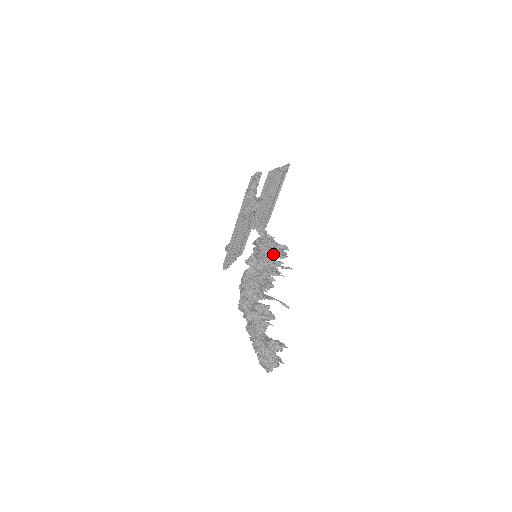
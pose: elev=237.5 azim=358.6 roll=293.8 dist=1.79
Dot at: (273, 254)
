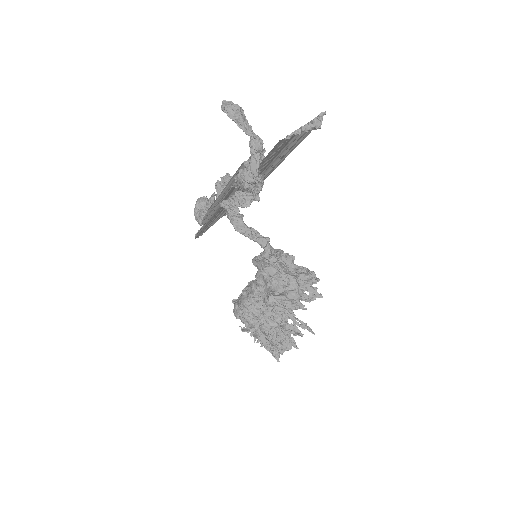
Dot at: occluded
